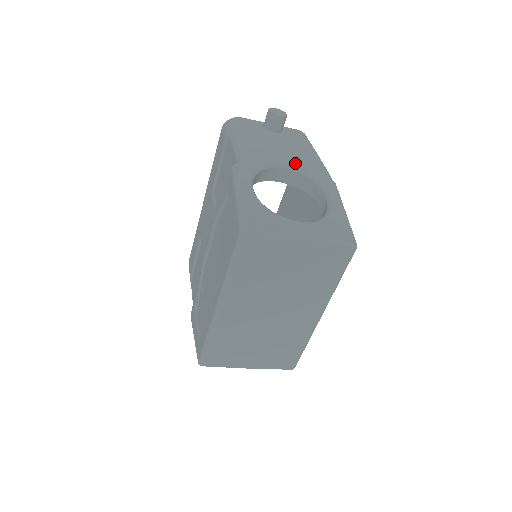
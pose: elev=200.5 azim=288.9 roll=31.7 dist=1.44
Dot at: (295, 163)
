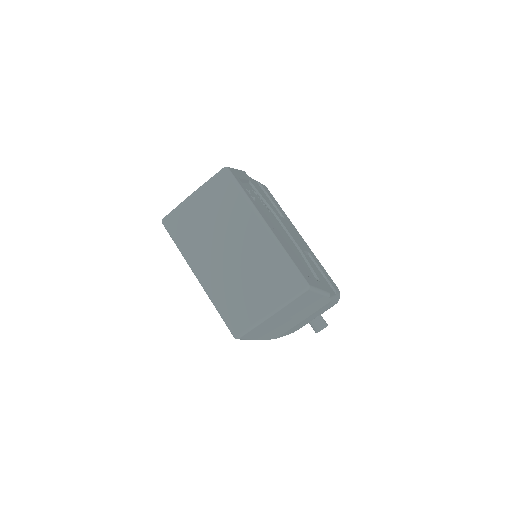
Dot at: occluded
